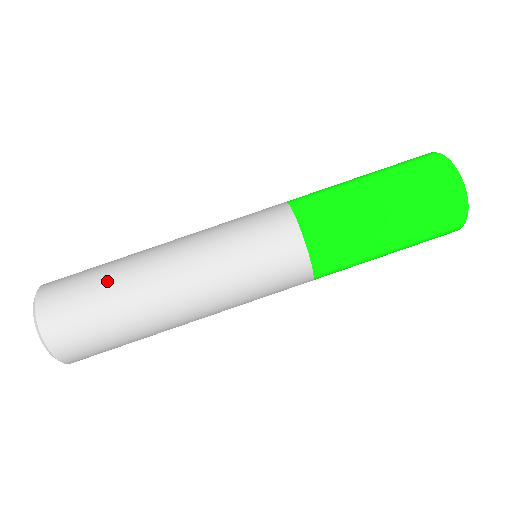
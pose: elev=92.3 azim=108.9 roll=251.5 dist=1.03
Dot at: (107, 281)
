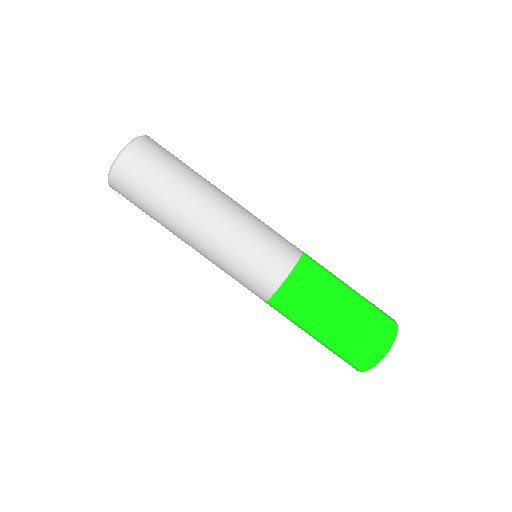
Dot at: (187, 168)
